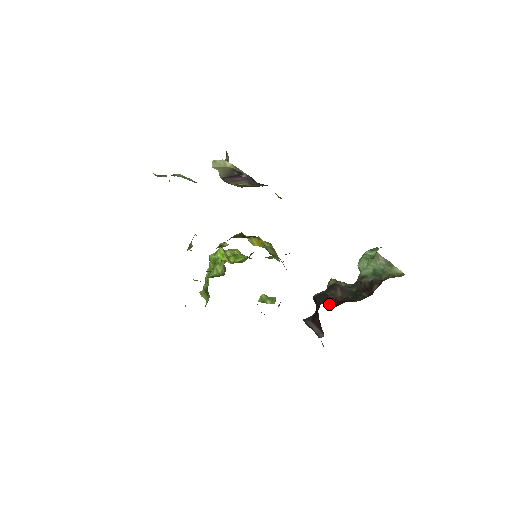
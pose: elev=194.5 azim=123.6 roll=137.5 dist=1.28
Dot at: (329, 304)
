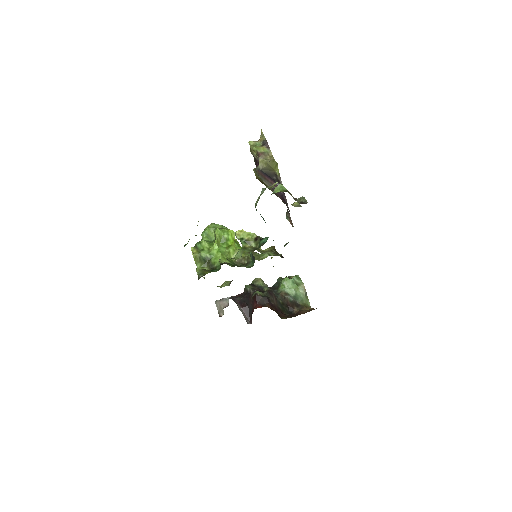
Dot at: (277, 313)
